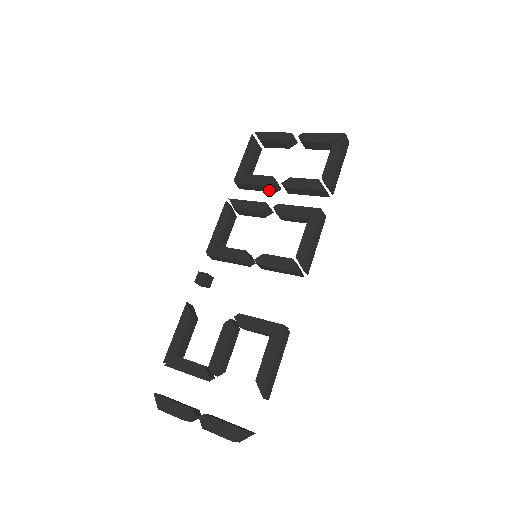
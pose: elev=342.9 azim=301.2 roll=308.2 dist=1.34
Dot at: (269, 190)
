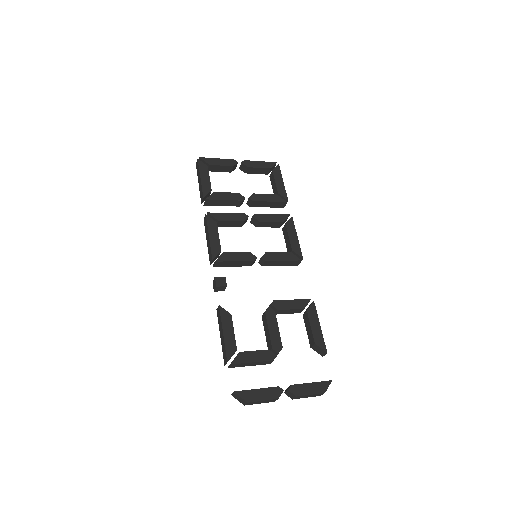
Dot at: (234, 205)
